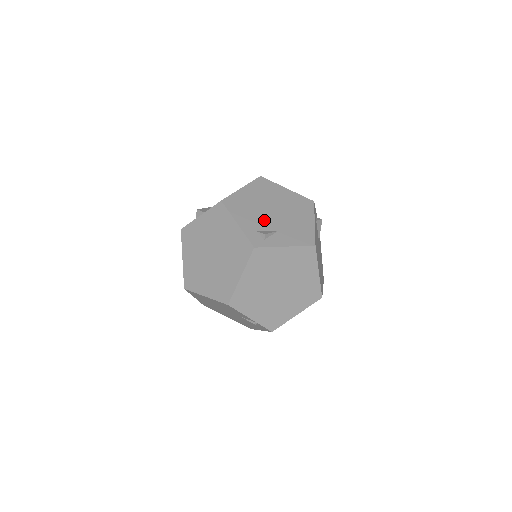
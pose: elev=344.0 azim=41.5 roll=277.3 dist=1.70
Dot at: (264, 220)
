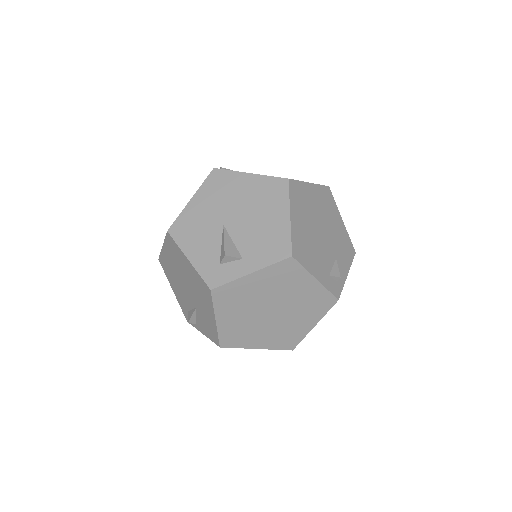
Dot at: (324, 253)
